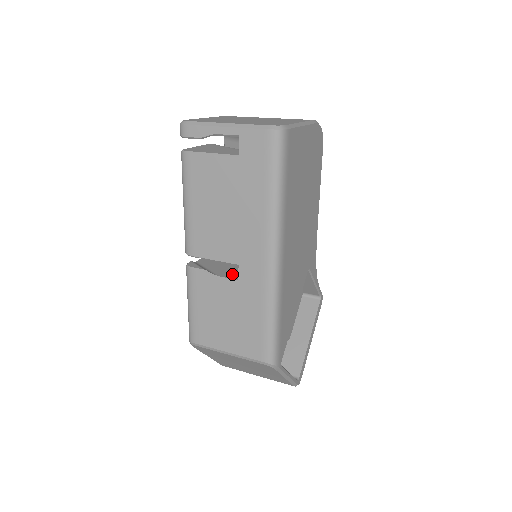
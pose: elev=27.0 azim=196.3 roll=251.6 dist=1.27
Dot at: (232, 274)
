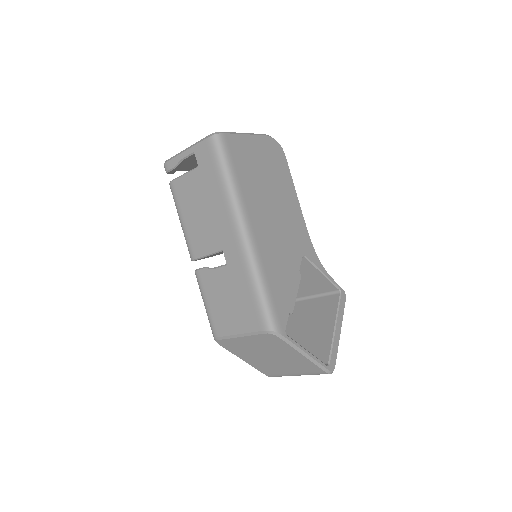
Dot at: occluded
